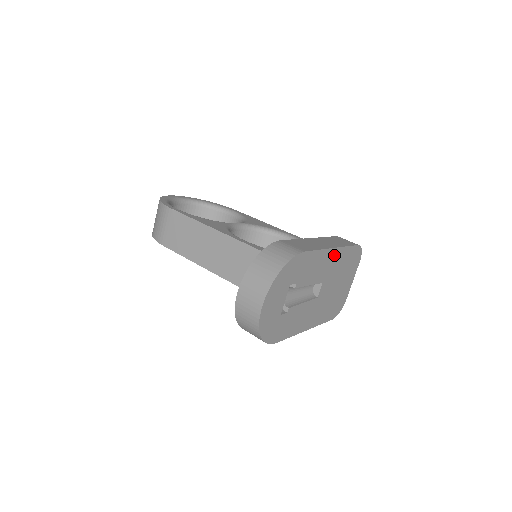
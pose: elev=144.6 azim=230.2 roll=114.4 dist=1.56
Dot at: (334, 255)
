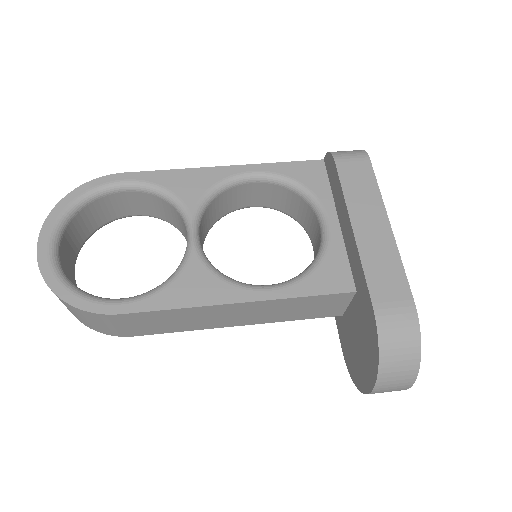
Dot at: occluded
